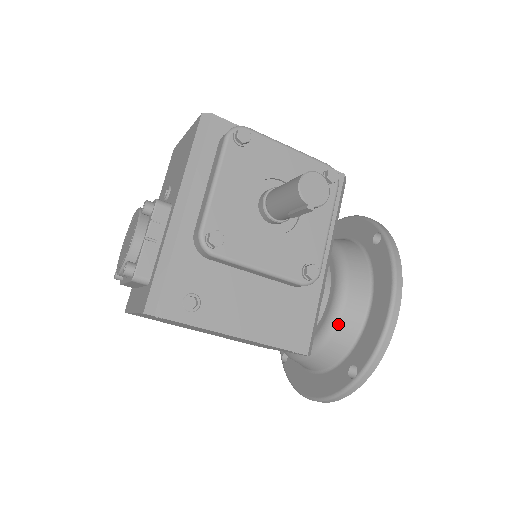
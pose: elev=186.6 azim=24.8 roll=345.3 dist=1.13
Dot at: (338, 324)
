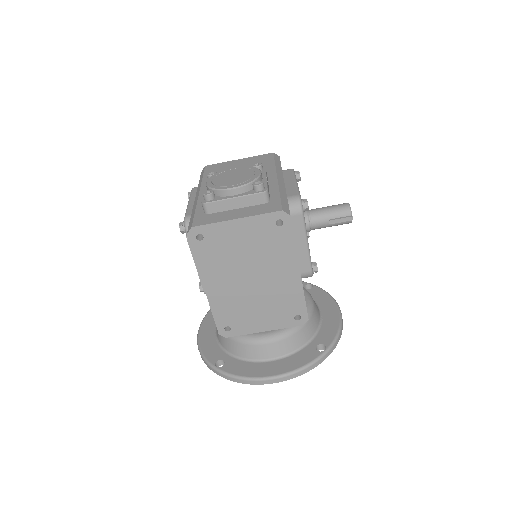
Dot at: (312, 314)
